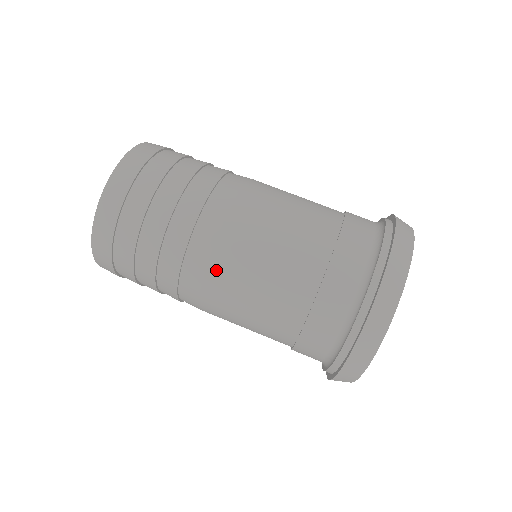
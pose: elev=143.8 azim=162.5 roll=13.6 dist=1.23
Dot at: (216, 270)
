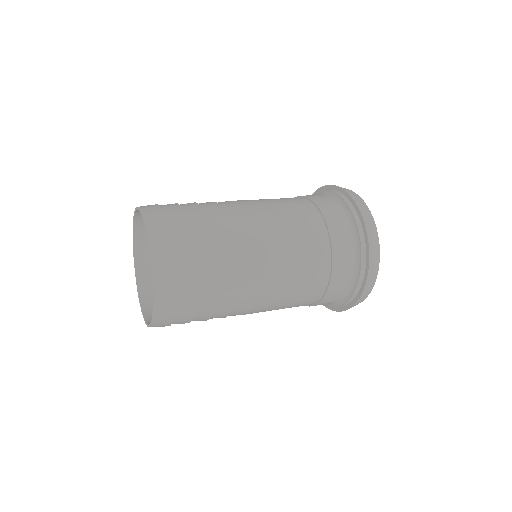
Dot at: (260, 298)
